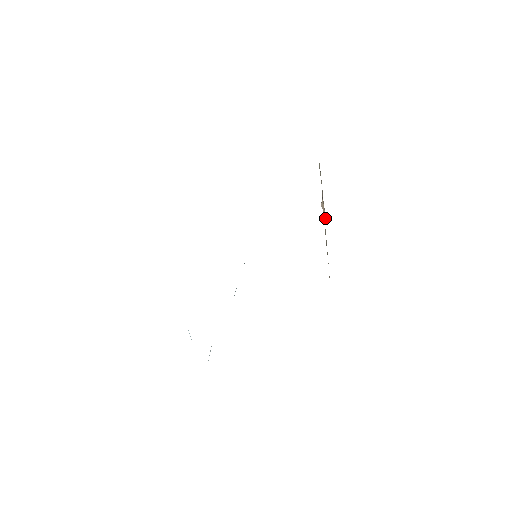
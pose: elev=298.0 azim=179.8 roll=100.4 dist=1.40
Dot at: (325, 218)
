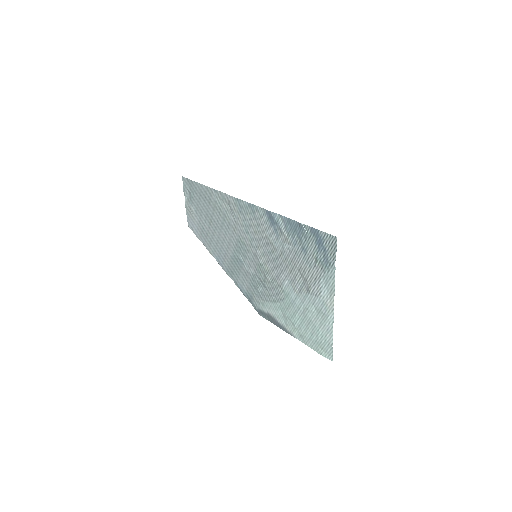
Dot at: occluded
